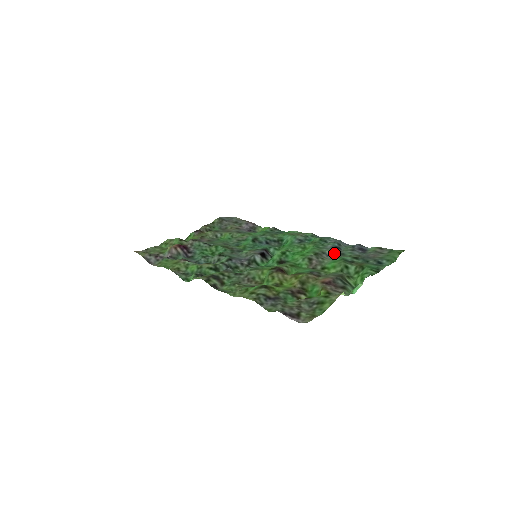
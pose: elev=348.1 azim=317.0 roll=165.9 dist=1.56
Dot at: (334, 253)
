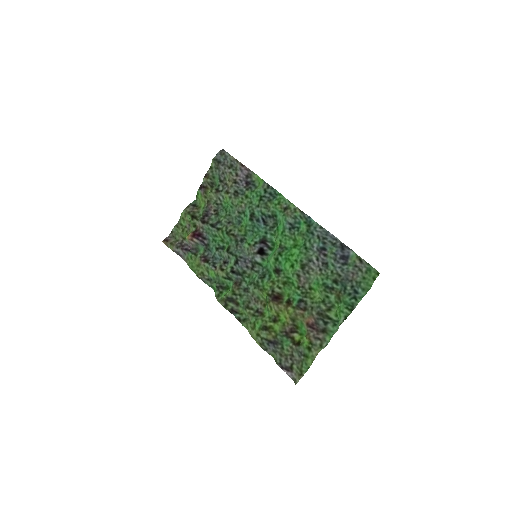
Dot at: (319, 262)
